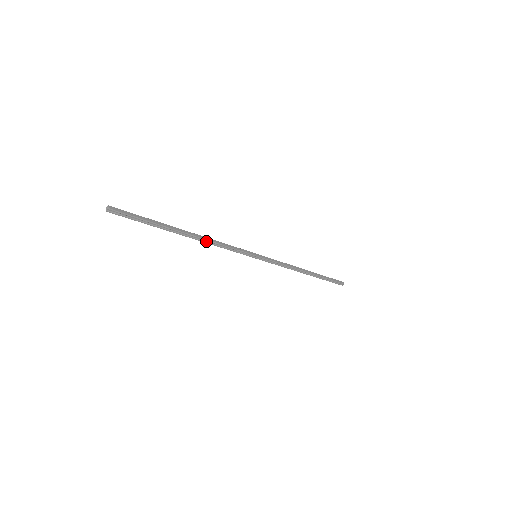
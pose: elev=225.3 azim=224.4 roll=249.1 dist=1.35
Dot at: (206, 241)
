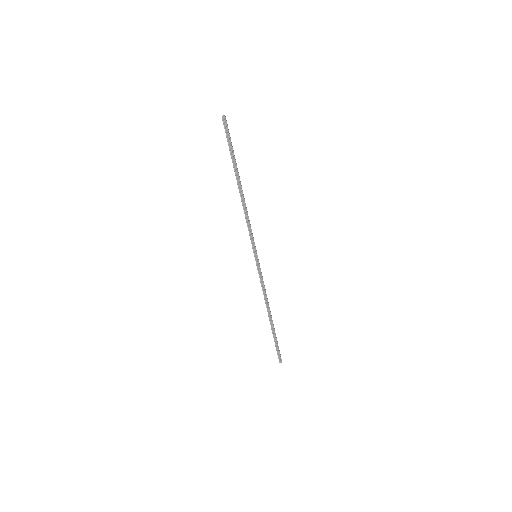
Dot at: (244, 204)
